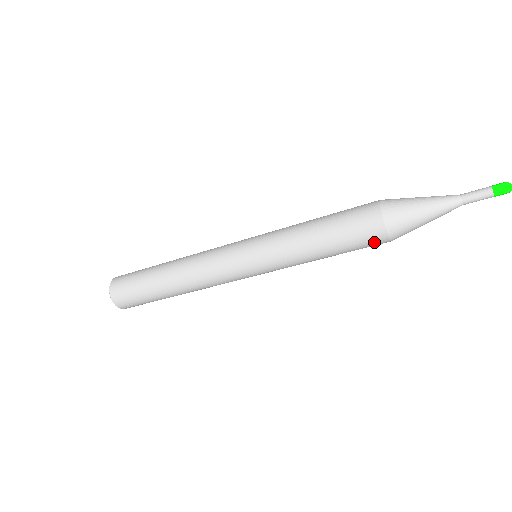
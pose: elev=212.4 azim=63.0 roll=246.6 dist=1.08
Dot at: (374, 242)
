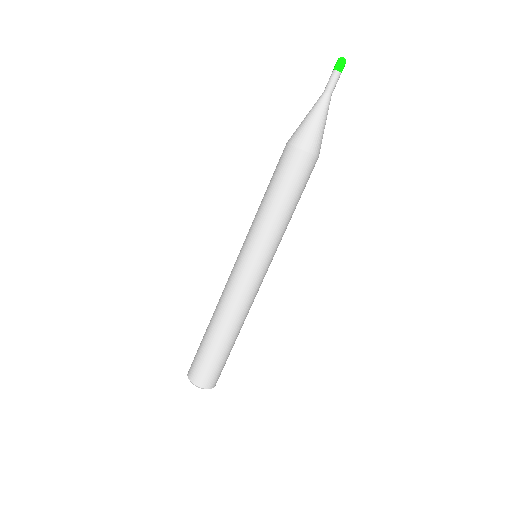
Dot at: (293, 160)
